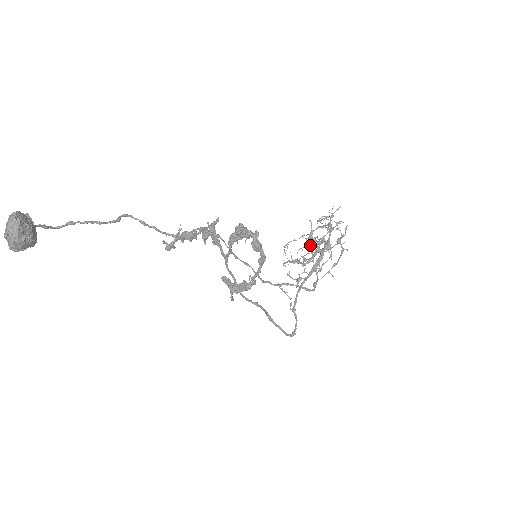
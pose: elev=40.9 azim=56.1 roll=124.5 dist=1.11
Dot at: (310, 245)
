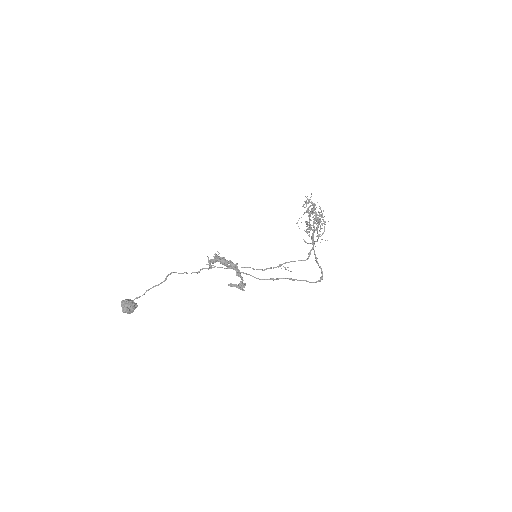
Dot at: (306, 222)
